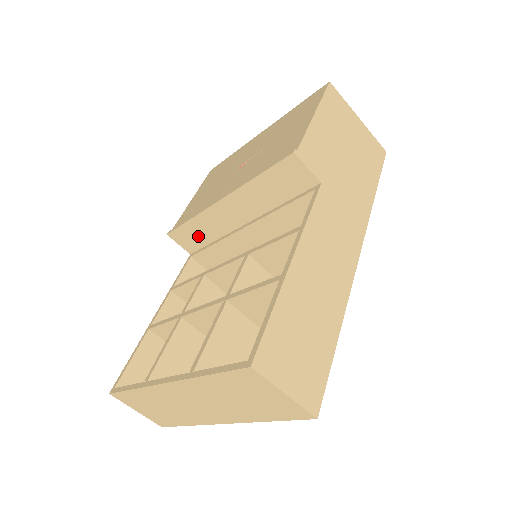
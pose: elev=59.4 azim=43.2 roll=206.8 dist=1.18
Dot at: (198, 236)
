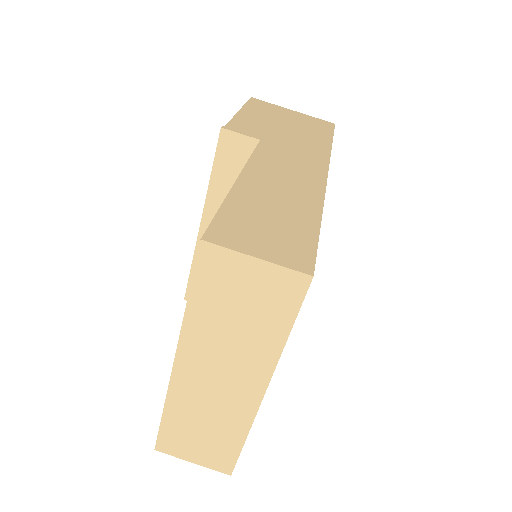
Dot at: occluded
